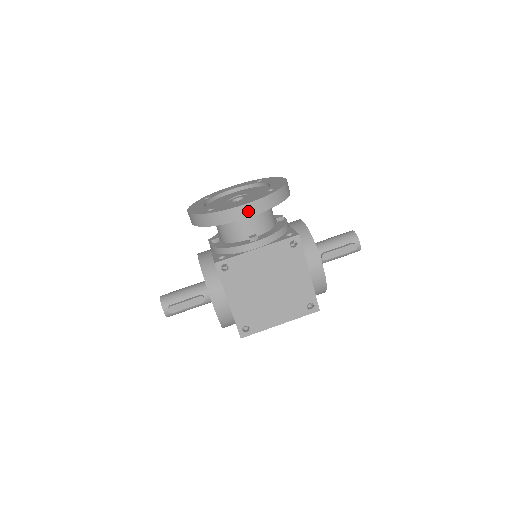
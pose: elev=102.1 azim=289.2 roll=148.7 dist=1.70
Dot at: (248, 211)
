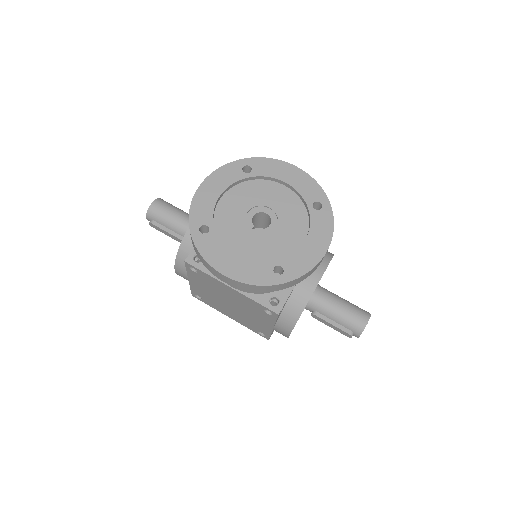
Dot at: (226, 280)
